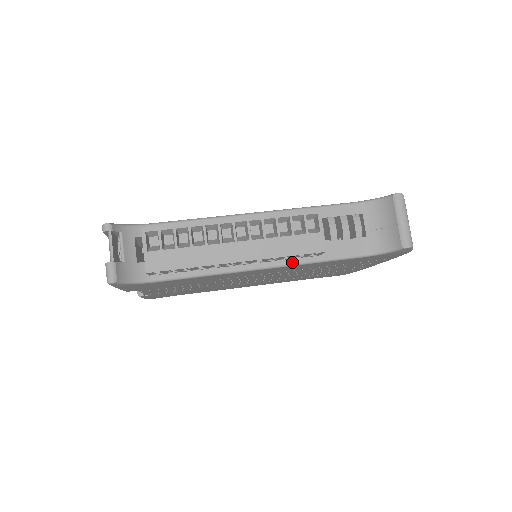
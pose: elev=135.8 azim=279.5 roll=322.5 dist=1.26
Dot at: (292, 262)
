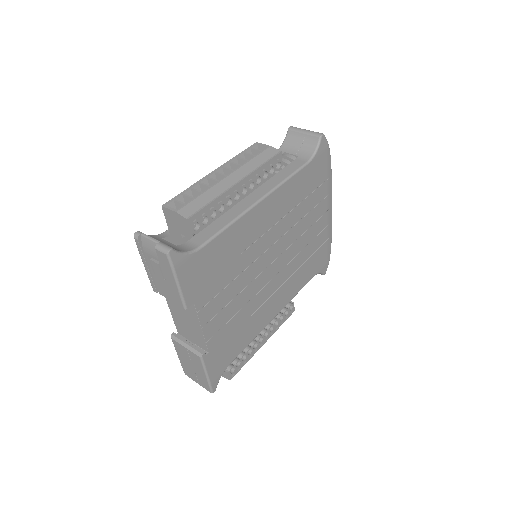
Dot at: (273, 188)
